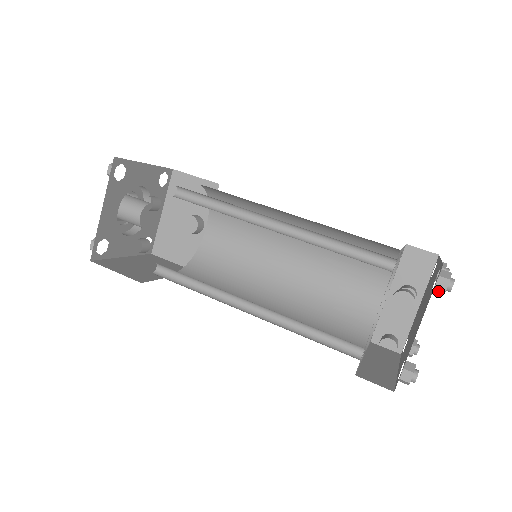
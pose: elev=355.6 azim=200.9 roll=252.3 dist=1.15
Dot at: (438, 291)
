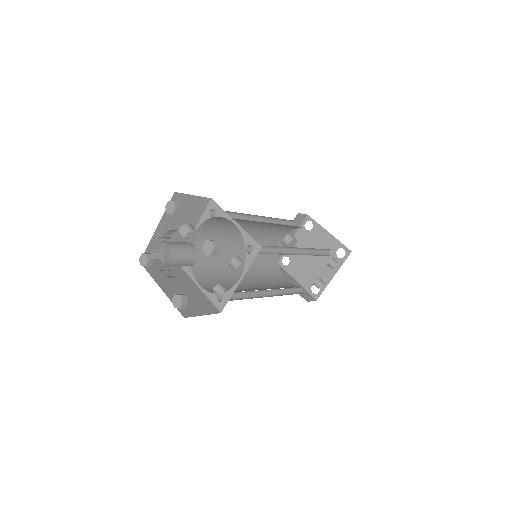
Dot at: (341, 258)
